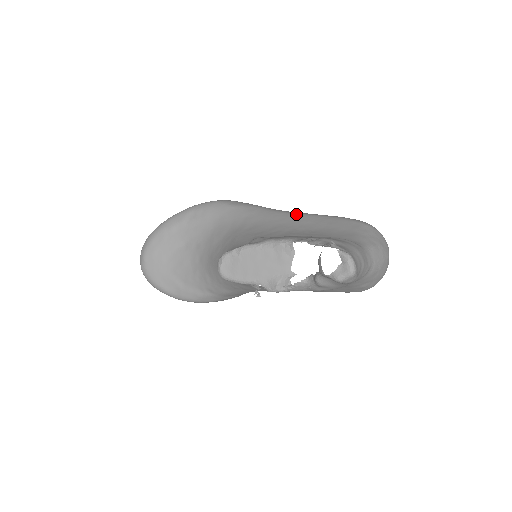
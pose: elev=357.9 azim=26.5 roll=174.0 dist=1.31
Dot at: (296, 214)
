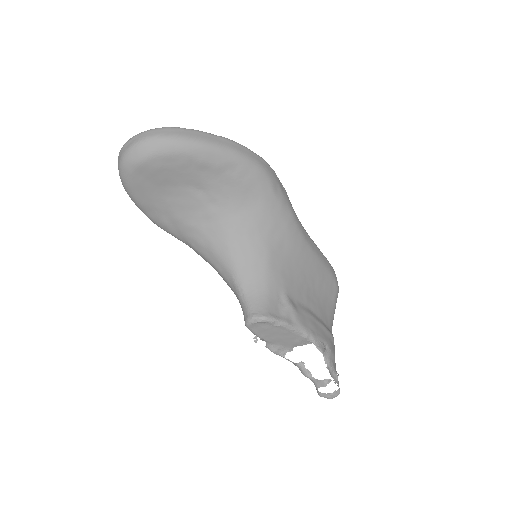
Dot at: (313, 252)
